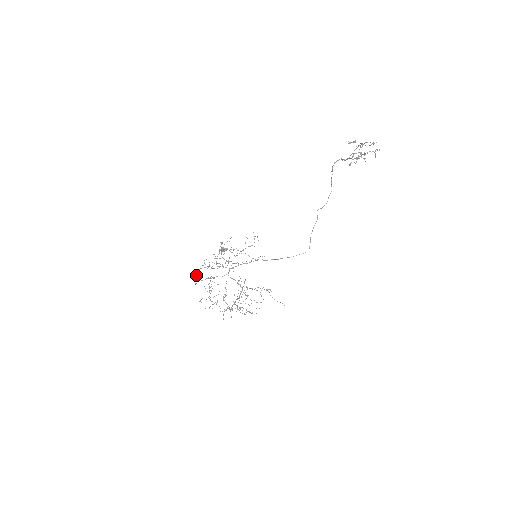
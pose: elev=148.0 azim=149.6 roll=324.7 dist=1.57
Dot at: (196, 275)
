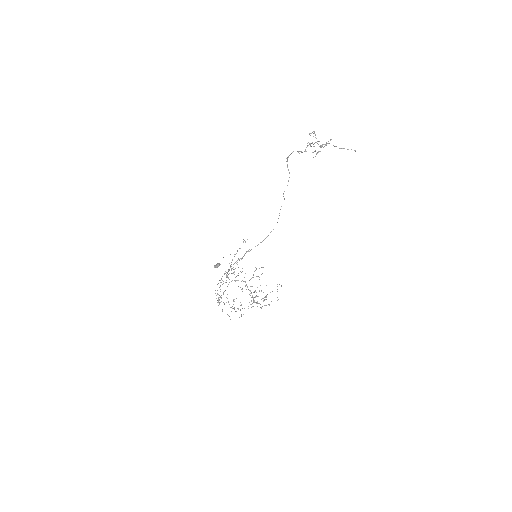
Dot at: (224, 303)
